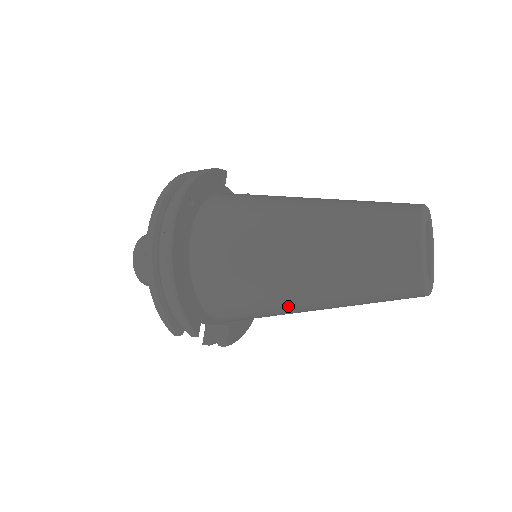
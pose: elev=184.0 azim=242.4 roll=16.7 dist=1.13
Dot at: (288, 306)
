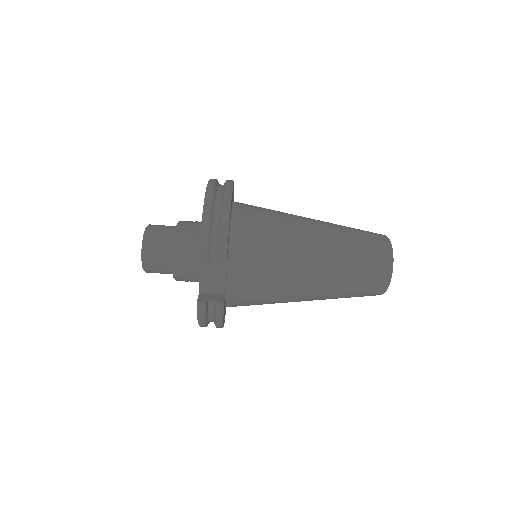
Dot at: (298, 266)
